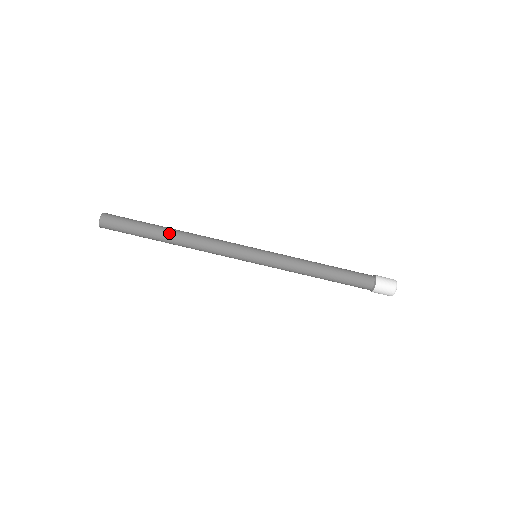
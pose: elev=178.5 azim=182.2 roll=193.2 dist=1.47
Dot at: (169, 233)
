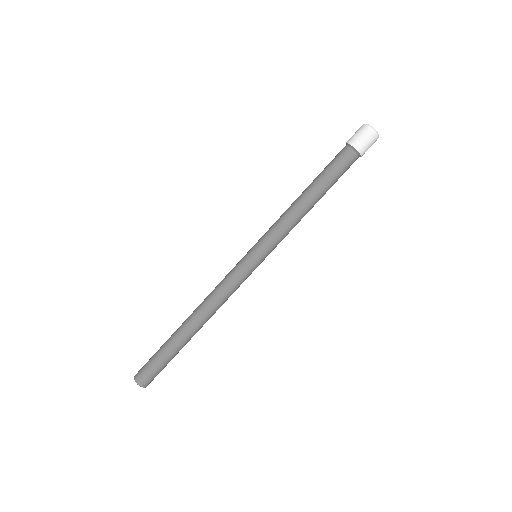
Dot at: (193, 334)
